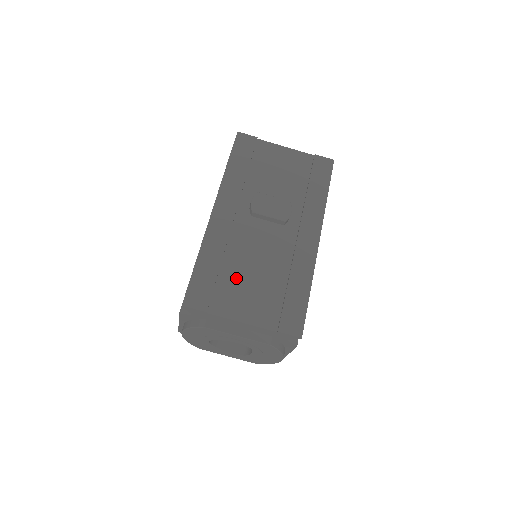
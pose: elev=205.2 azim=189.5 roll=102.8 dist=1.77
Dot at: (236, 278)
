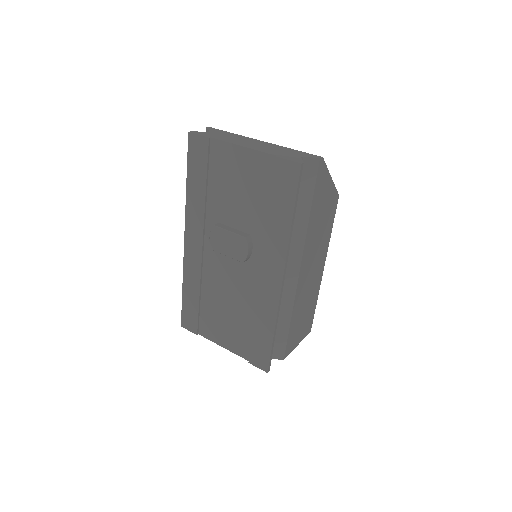
Dot at: (214, 309)
